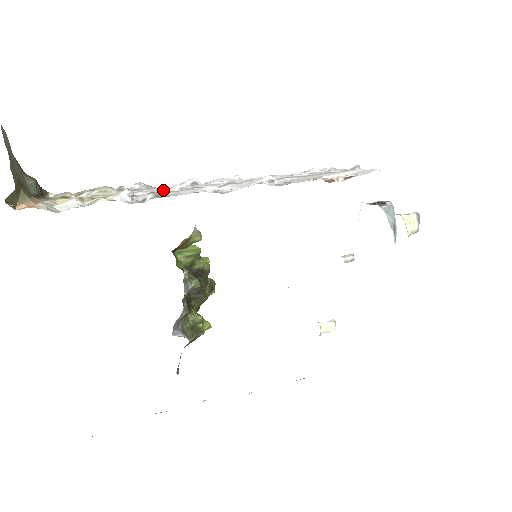
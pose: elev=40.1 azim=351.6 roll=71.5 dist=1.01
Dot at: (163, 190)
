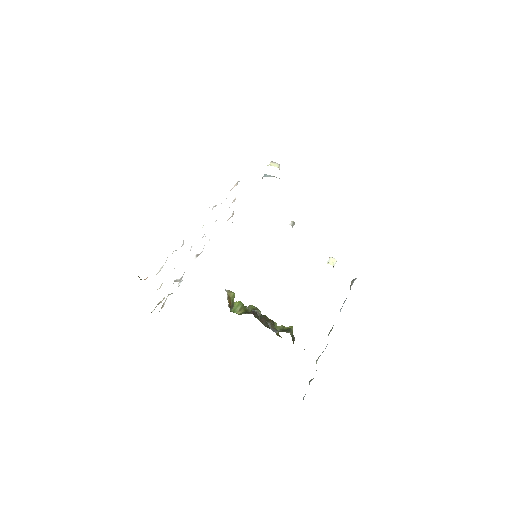
Dot at: occluded
